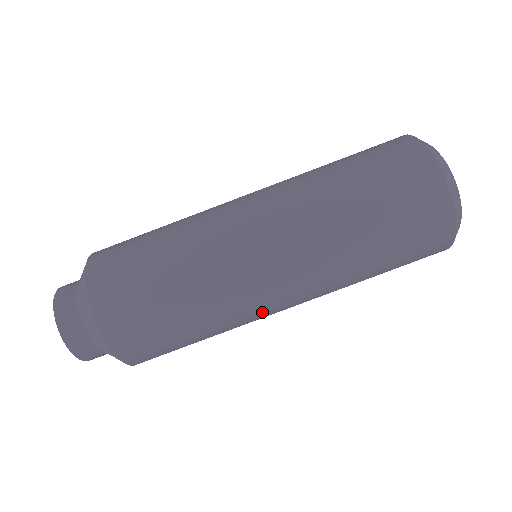
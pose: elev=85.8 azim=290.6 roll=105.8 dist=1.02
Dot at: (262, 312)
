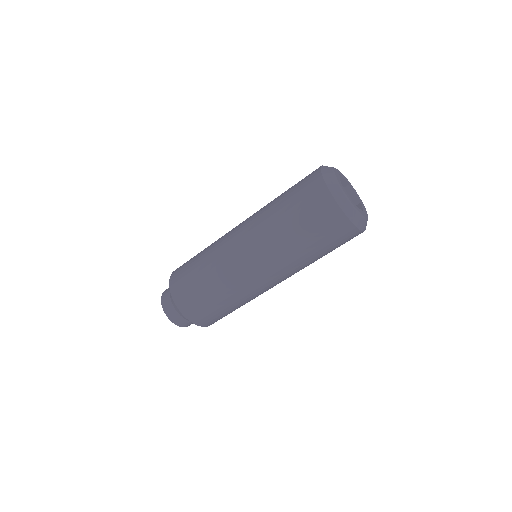
Dot at: occluded
